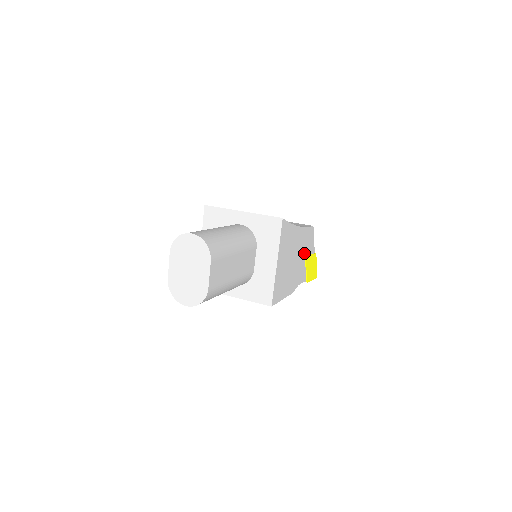
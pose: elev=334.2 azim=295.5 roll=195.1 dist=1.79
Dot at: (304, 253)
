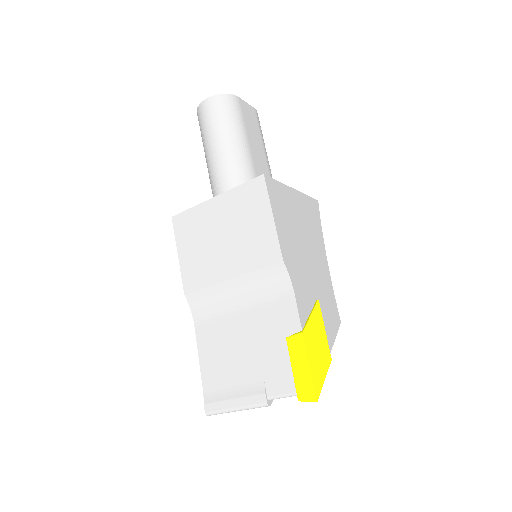
Dot at: (318, 296)
